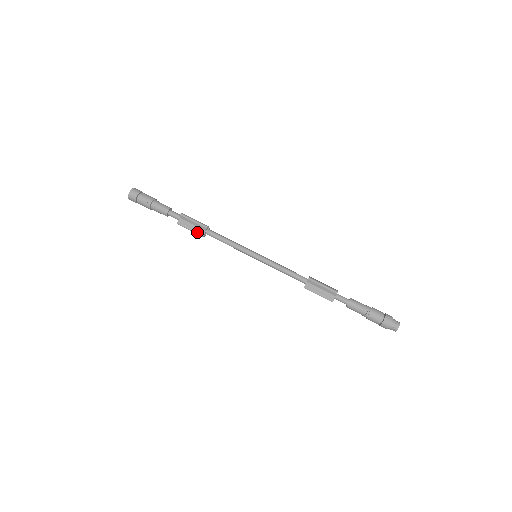
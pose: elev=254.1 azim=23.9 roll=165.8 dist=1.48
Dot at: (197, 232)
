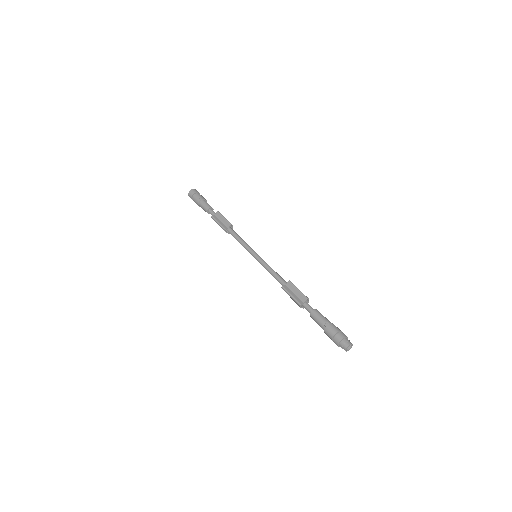
Dot at: (222, 225)
